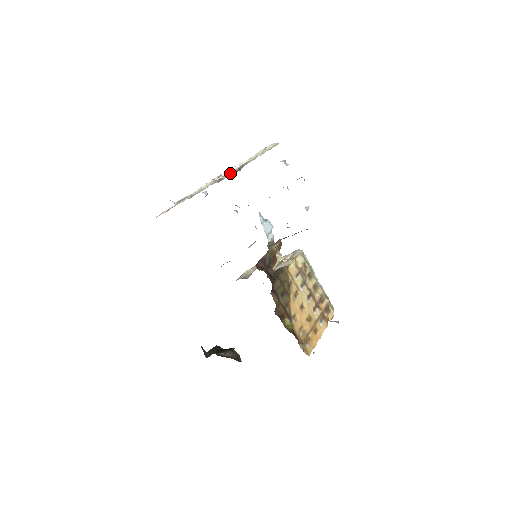
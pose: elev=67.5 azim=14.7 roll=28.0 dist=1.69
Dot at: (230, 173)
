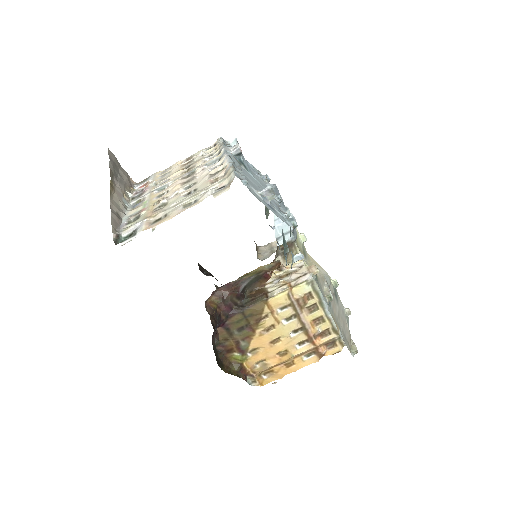
Dot at: (233, 152)
